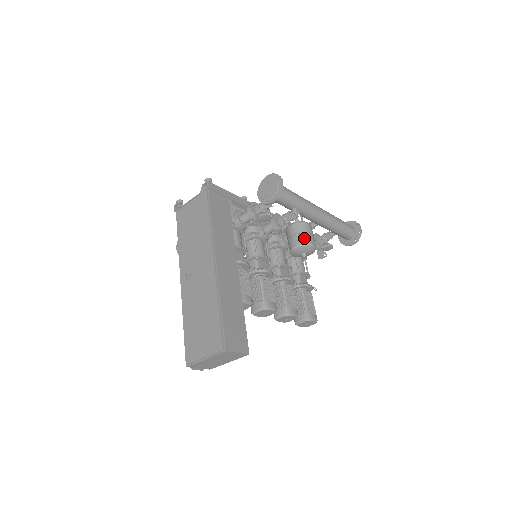
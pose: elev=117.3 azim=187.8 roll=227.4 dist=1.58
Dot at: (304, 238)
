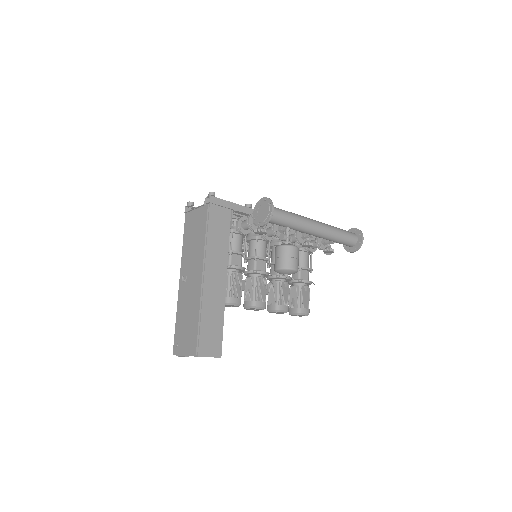
Dot at: (286, 262)
